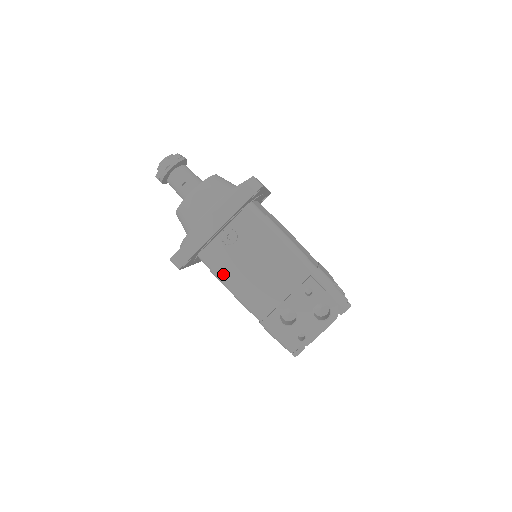
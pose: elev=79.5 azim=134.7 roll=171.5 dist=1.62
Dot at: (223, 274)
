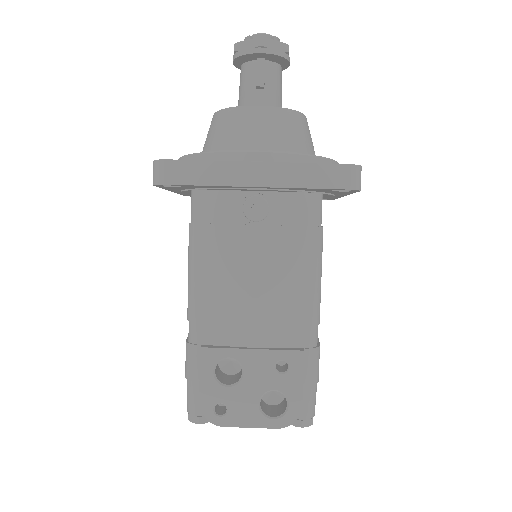
Dot at: (202, 244)
